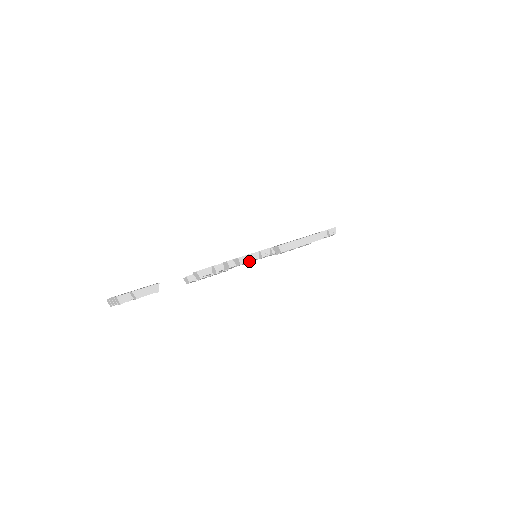
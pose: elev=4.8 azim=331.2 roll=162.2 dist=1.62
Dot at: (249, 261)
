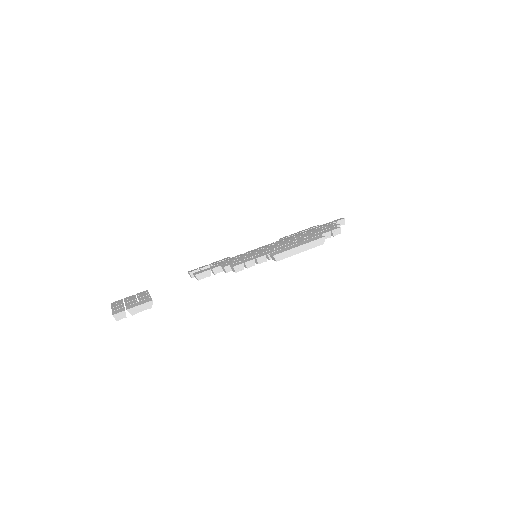
Dot at: (245, 267)
